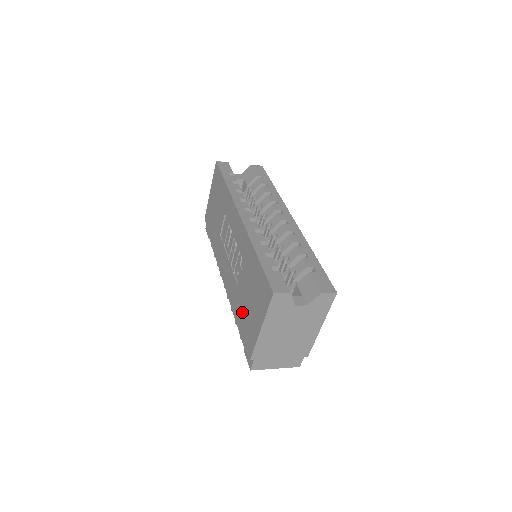
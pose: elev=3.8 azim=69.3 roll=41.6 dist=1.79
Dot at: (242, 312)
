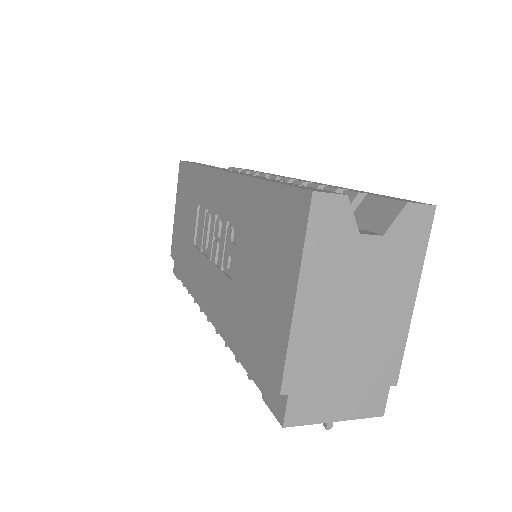
Dot at: (247, 315)
